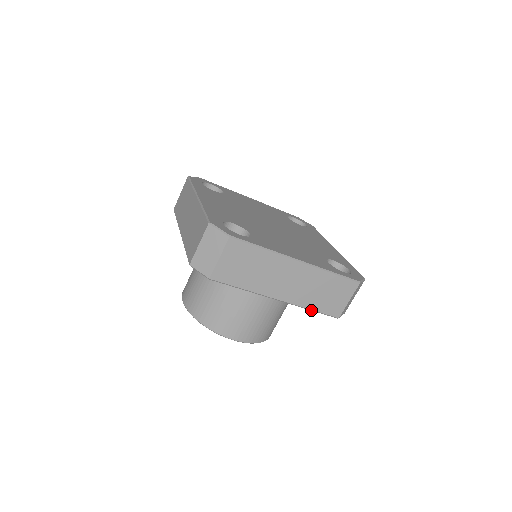
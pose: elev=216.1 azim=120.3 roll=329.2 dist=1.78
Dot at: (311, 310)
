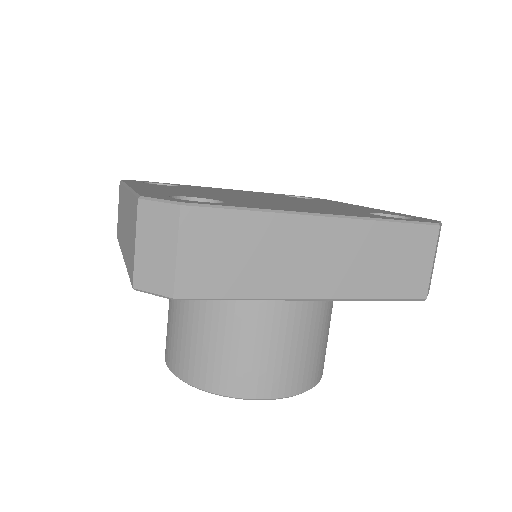
Dot at: (375, 300)
